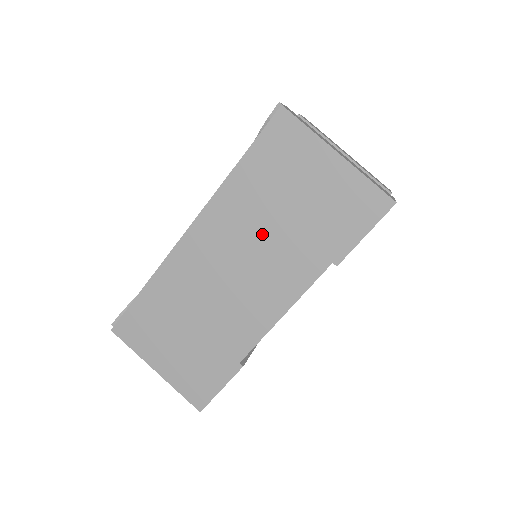
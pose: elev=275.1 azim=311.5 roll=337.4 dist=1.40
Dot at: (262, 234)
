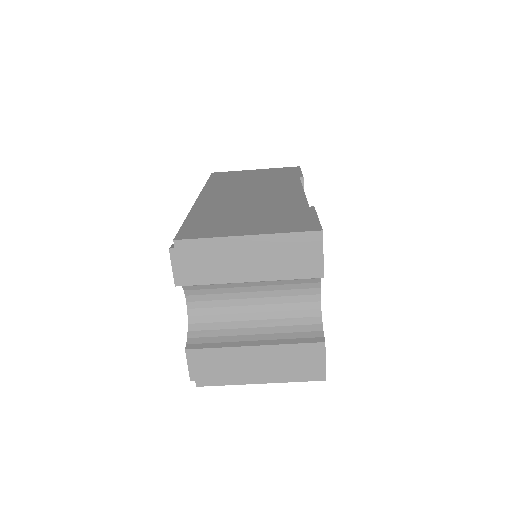
Dot at: occluded
